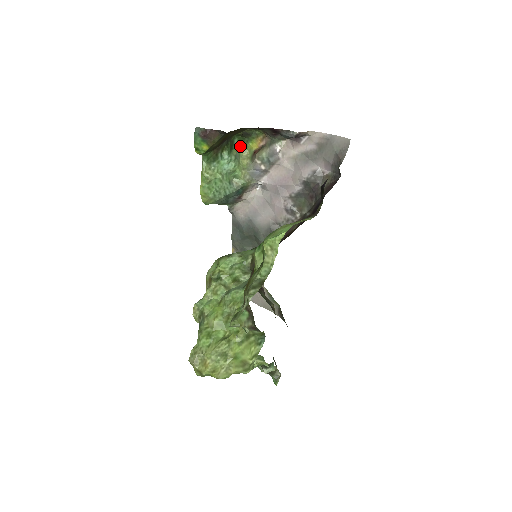
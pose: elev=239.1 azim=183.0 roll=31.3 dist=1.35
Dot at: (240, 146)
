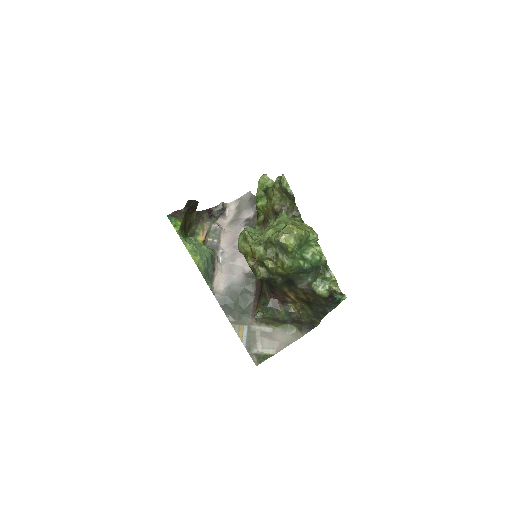
Dot at: occluded
